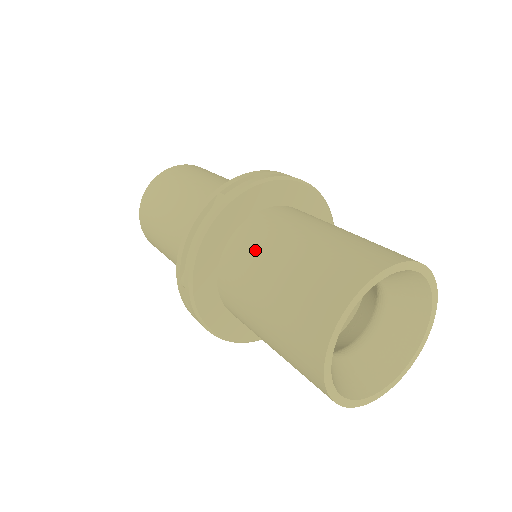
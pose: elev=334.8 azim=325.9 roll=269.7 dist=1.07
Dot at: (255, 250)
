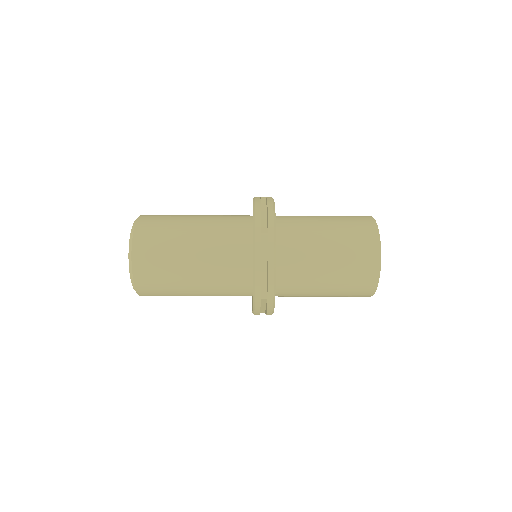
Dot at: (303, 254)
